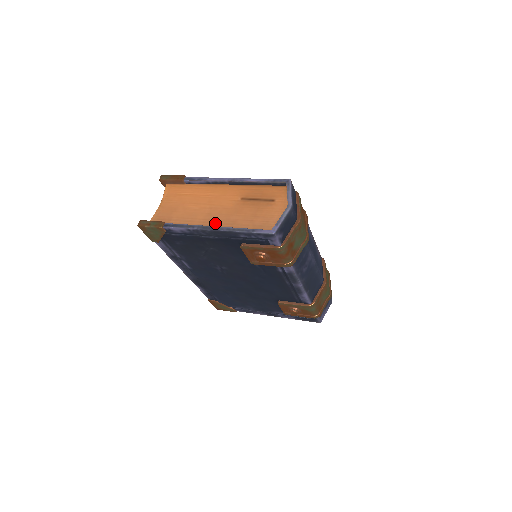
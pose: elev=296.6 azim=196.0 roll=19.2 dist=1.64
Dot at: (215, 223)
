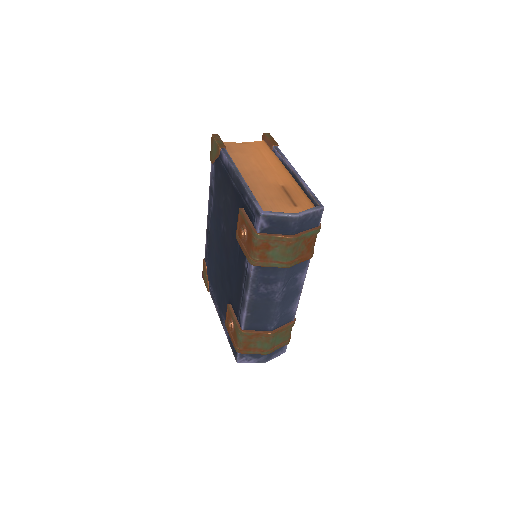
Dot at: (247, 178)
